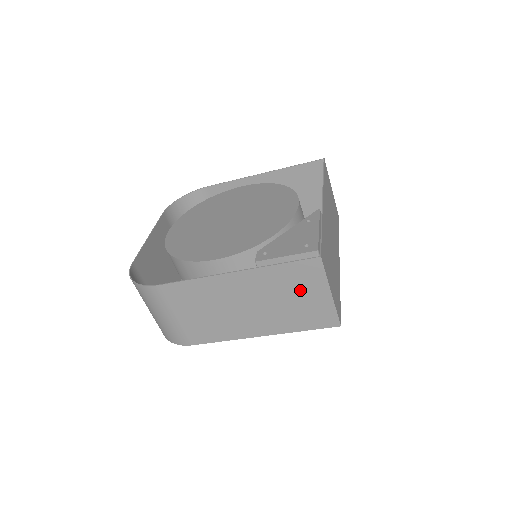
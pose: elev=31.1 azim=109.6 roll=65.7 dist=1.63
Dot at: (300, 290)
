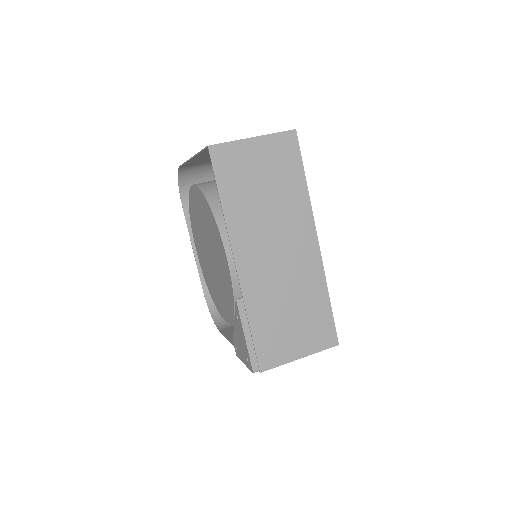
Dot at: occluded
